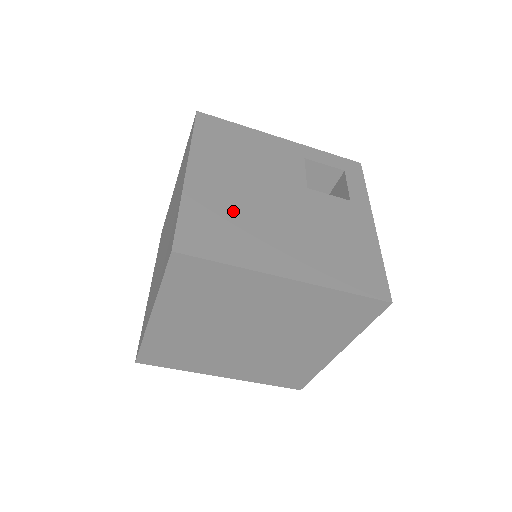
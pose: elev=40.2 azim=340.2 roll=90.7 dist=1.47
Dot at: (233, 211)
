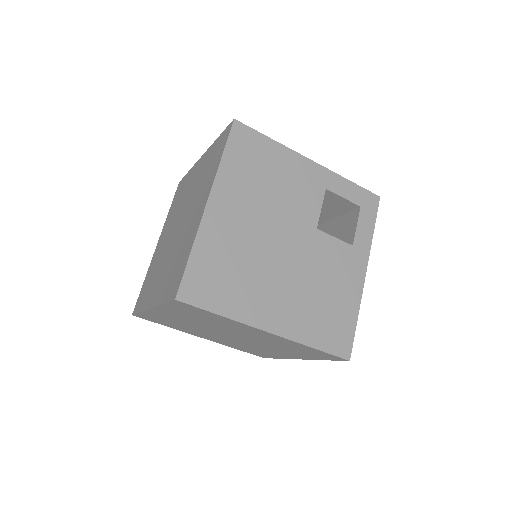
Dot at: (239, 255)
